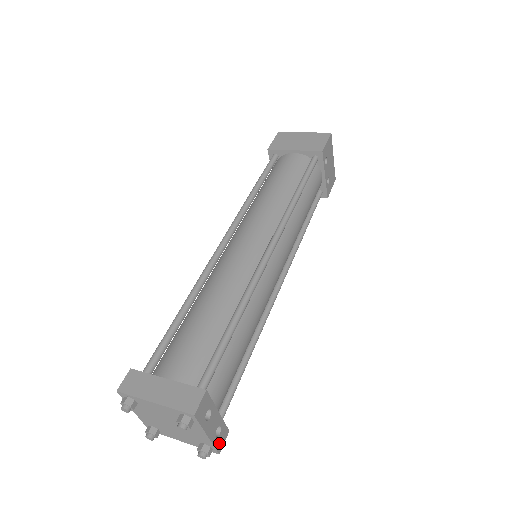
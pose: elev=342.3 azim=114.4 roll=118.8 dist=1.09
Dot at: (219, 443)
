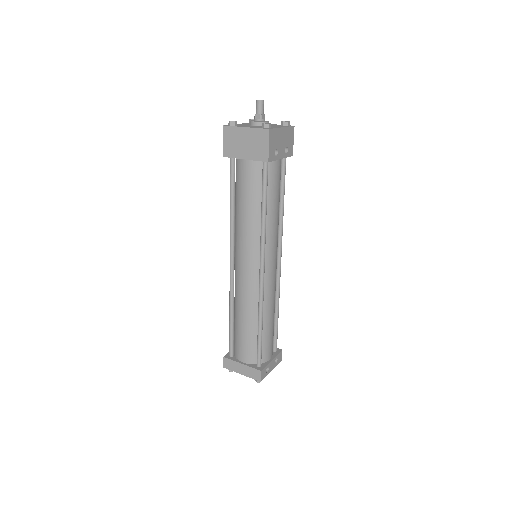
Dot at: (279, 360)
